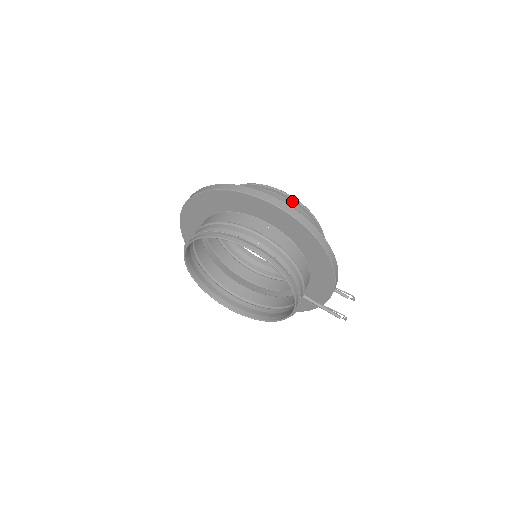
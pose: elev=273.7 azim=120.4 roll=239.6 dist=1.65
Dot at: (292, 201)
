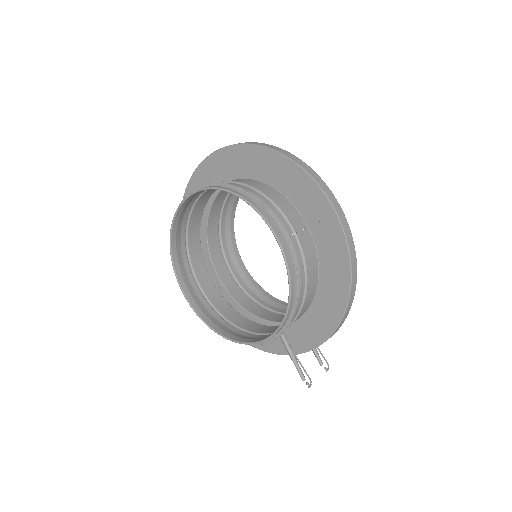
Dot at: occluded
